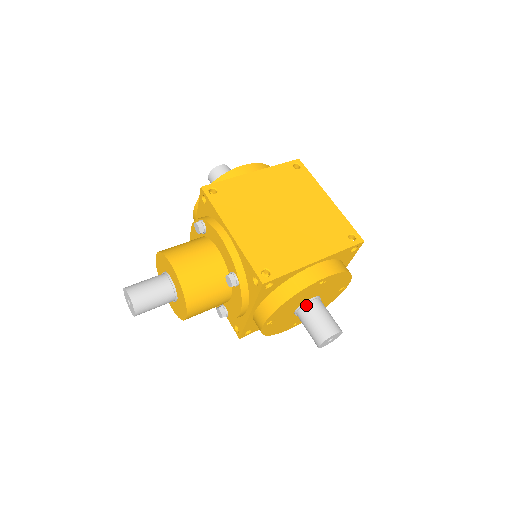
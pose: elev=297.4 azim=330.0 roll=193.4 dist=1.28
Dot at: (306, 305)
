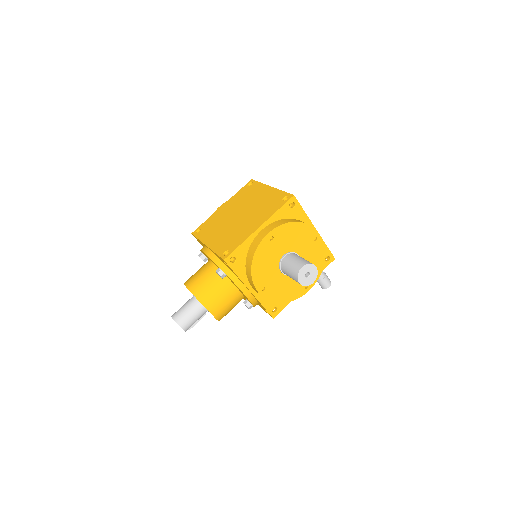
Dot at: (282, 262)
